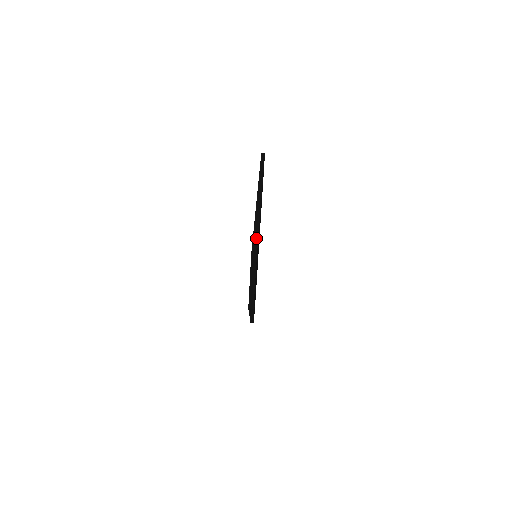
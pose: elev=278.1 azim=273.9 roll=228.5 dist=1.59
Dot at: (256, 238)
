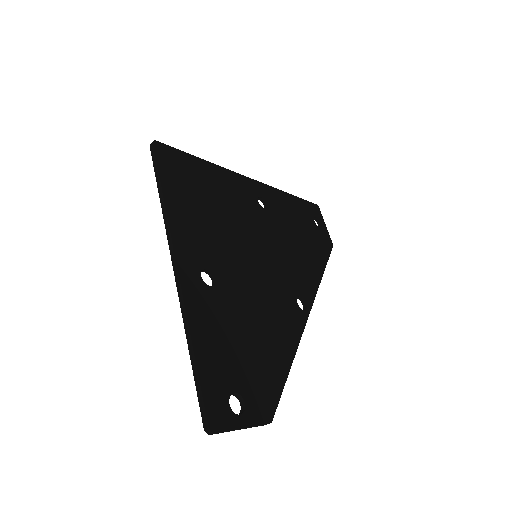
Dot at: (199, 392)
